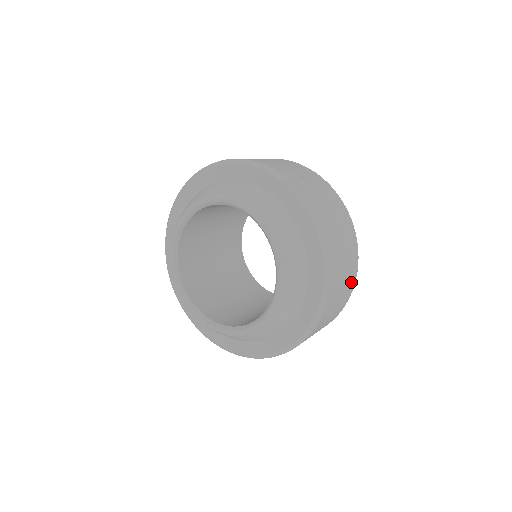
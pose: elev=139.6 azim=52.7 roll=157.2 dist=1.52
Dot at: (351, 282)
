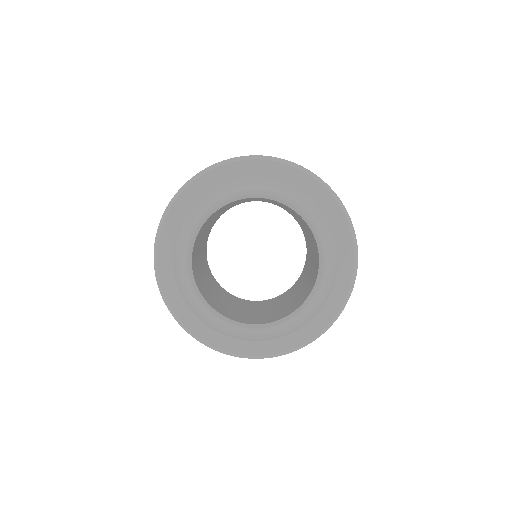
Dot at: occluded
